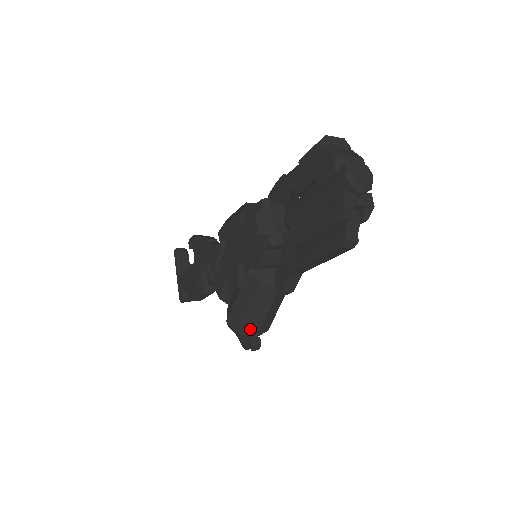
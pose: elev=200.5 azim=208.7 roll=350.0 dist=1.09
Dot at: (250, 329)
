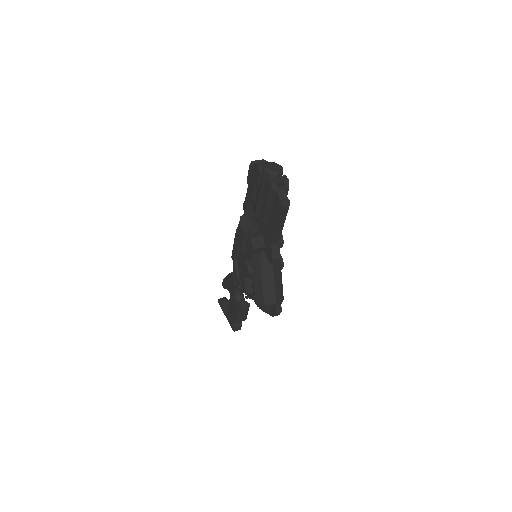
Dot at: (269, 299)
